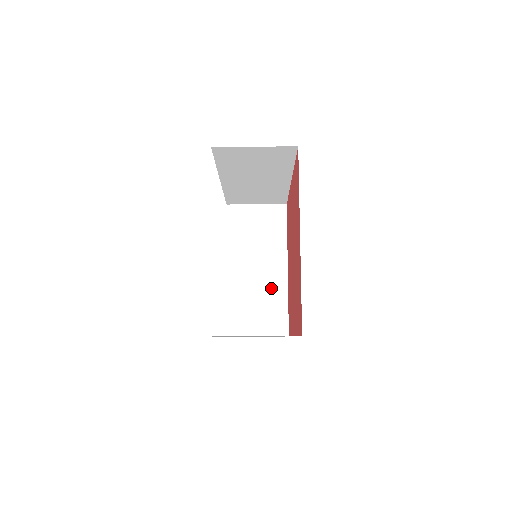
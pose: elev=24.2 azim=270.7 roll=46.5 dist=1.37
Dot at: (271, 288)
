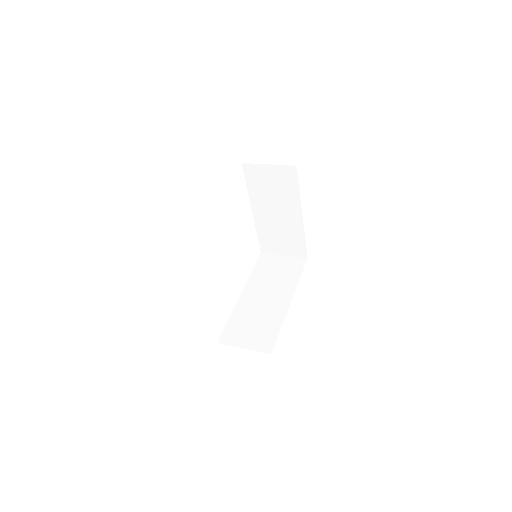
Dot at: (290, 228)
